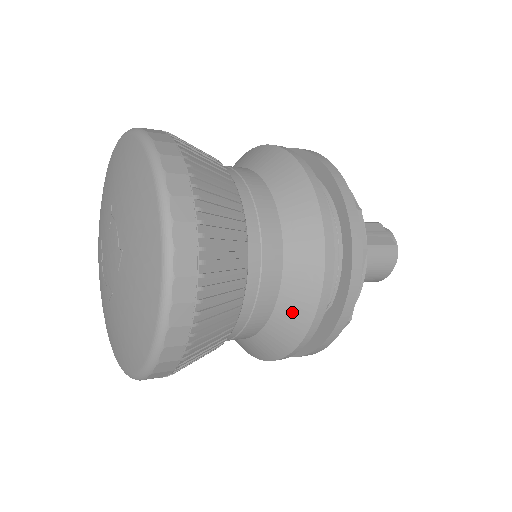
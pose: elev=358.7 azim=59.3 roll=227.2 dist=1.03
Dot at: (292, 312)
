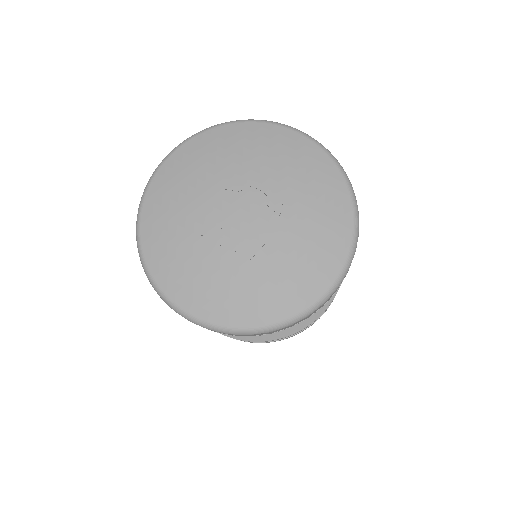
Dot at: occluded
